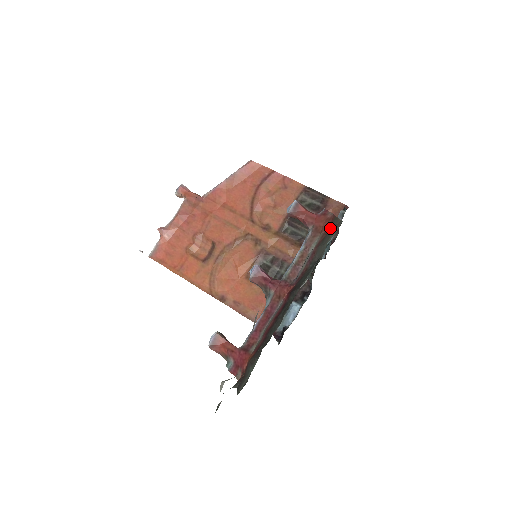
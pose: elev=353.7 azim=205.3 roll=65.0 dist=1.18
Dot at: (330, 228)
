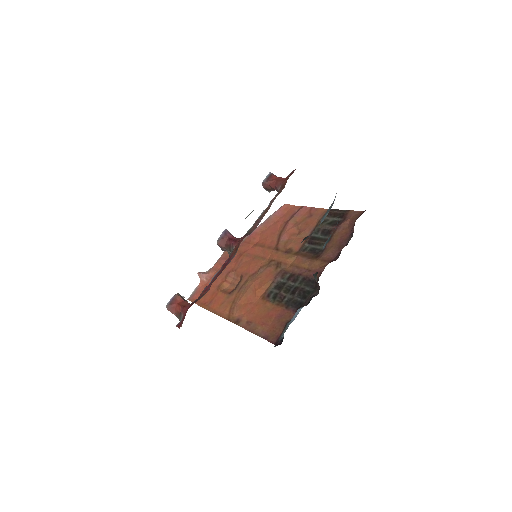
Dot at: (289, 176)
